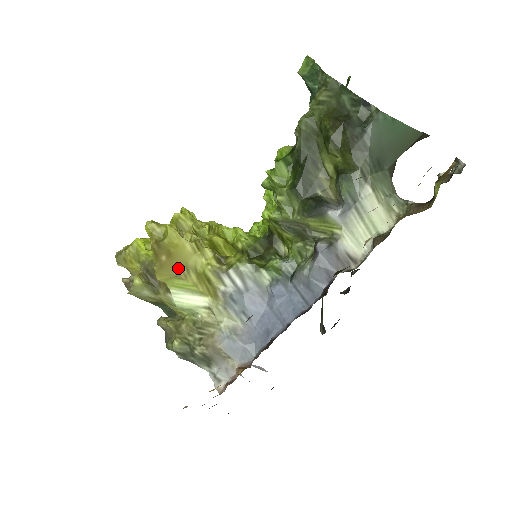
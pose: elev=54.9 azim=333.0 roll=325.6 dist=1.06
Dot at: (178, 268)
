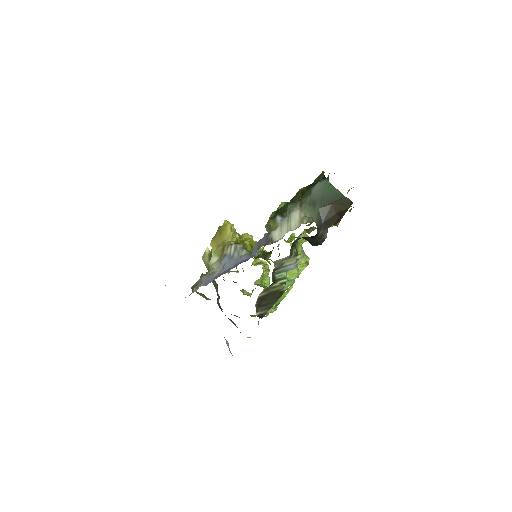
Dot at: (220, 241)
